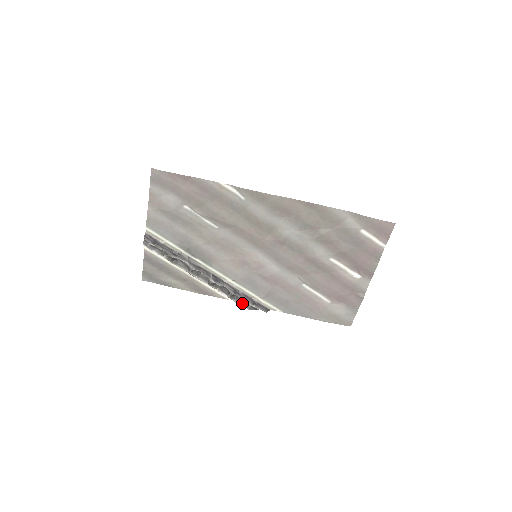
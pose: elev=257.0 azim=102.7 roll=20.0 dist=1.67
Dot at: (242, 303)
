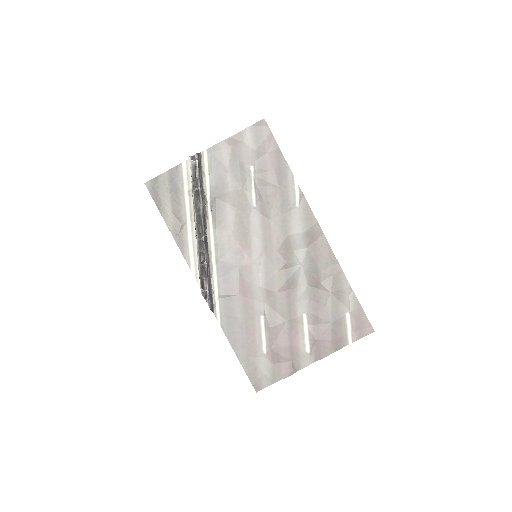
Dot at: (202, 282)
